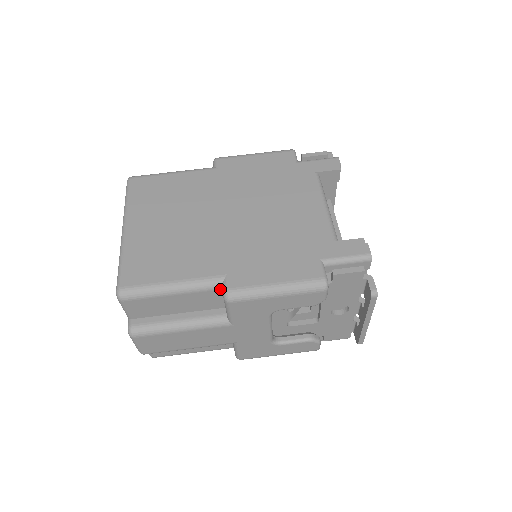
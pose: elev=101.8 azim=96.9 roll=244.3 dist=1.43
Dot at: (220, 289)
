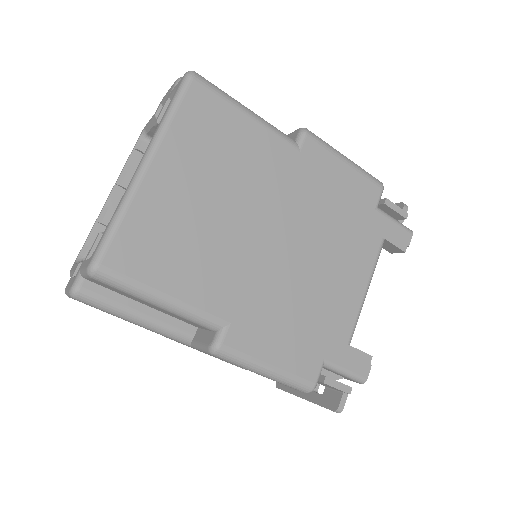
Dot at: (211, 330)
